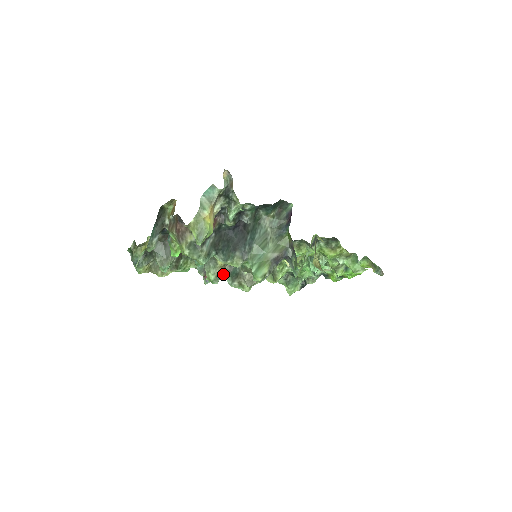
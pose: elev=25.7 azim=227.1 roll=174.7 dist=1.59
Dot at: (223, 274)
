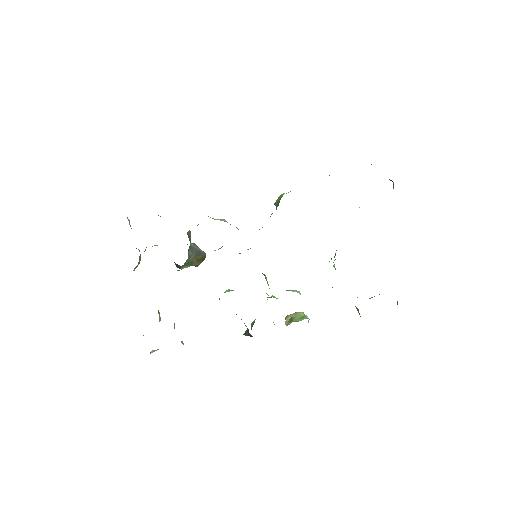
Dot at: occluded
